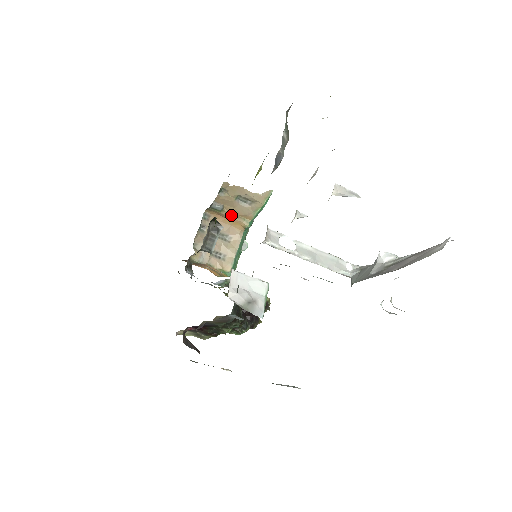
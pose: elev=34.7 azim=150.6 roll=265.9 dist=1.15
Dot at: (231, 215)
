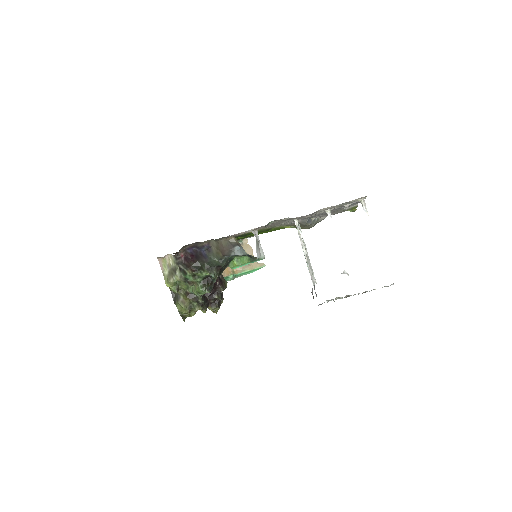
Dot at: occluded
